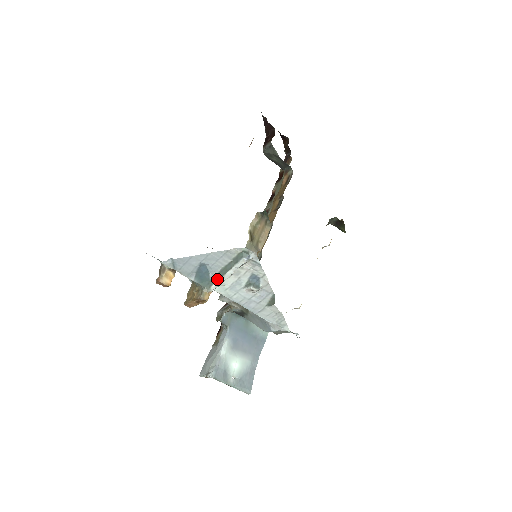
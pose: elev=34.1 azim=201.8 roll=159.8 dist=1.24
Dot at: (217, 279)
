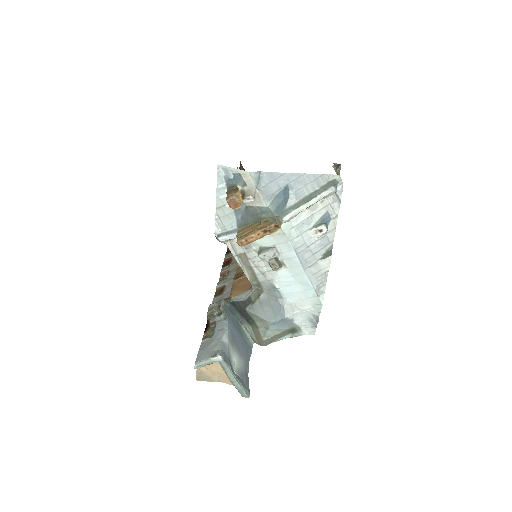
Dot at: (296, 208)
